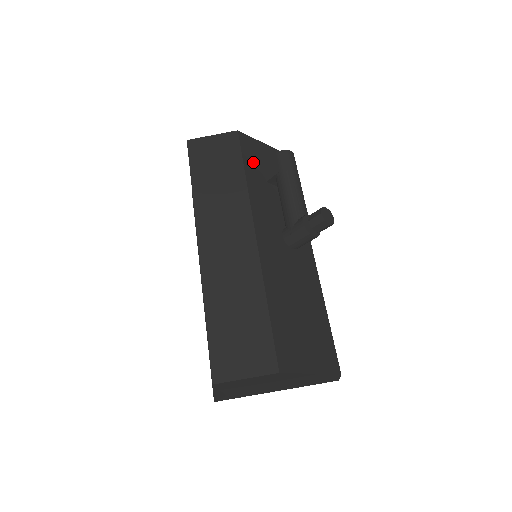
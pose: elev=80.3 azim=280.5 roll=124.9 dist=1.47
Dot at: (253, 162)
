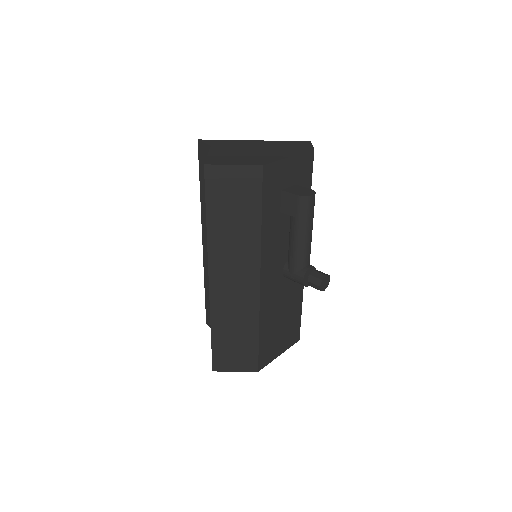
Dot at: (272, 197)
